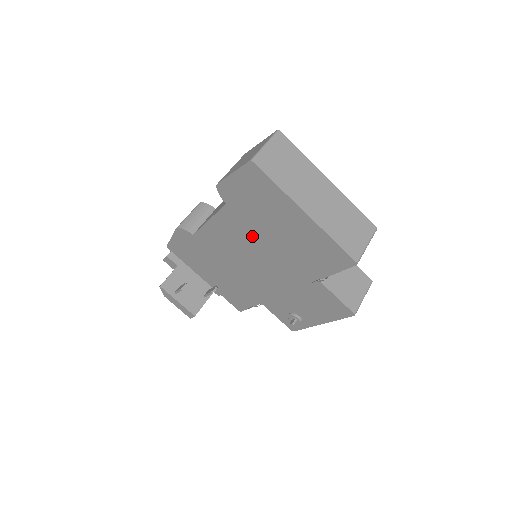
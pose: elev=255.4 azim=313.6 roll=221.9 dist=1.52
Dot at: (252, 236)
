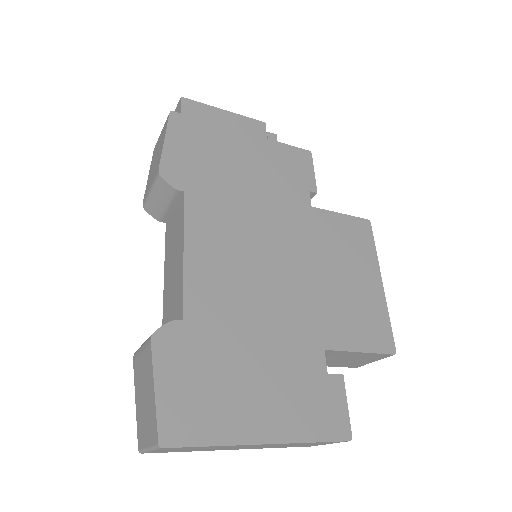
Dot at: occluded
